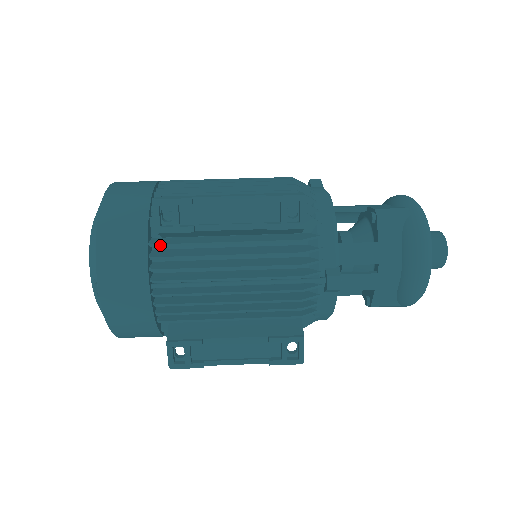
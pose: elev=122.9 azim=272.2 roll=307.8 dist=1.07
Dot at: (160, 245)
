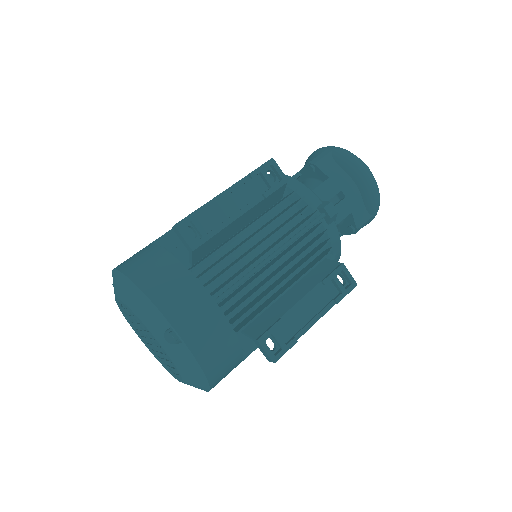
Dot at: (199, 264)
